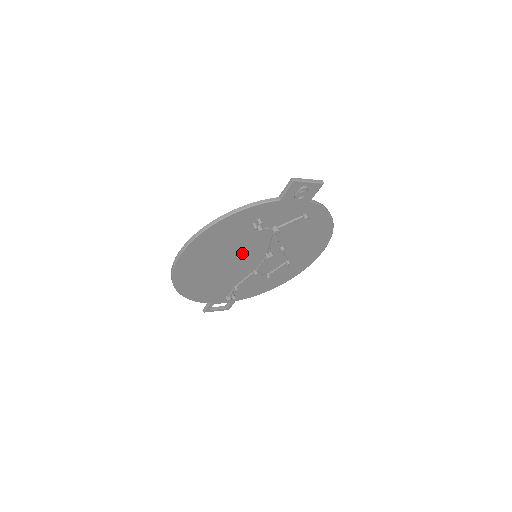
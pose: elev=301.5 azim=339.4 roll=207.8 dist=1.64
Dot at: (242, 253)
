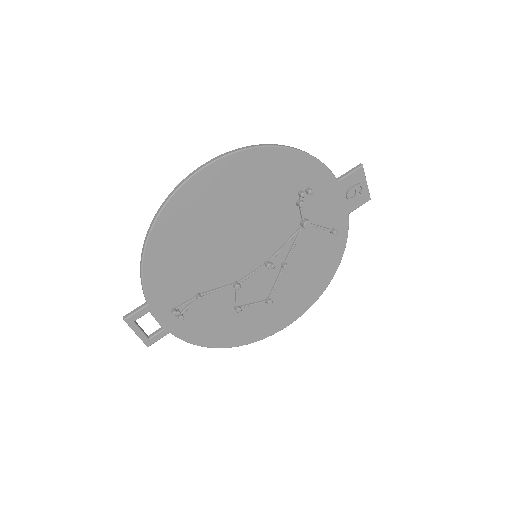
Dot at: (255, 232)
